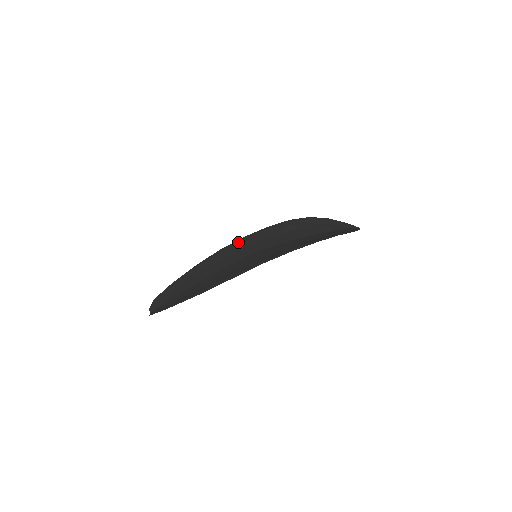
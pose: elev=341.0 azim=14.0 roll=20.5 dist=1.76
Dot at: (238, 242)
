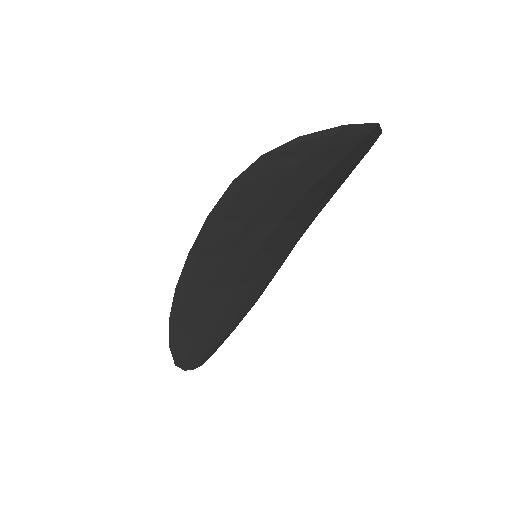
Dot at: occluded
